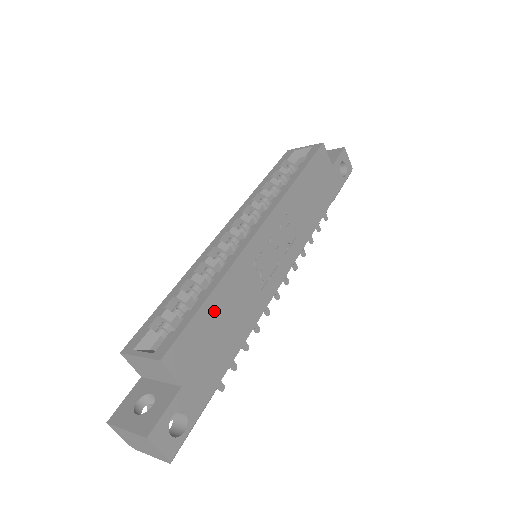
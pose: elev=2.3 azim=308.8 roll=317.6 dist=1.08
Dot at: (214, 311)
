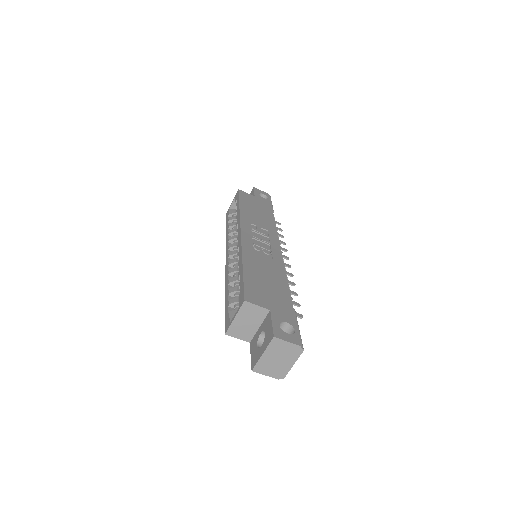
Dot at: (253, 274)
